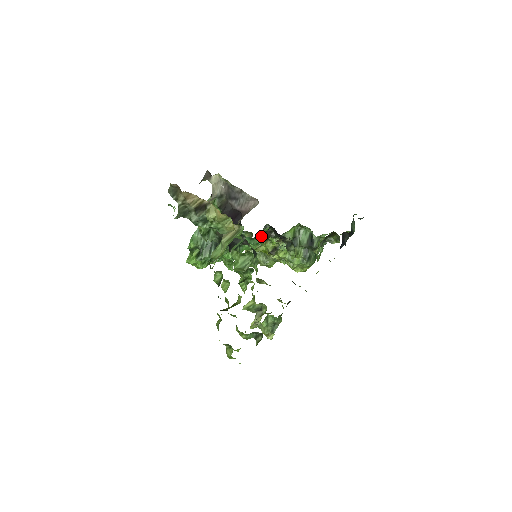
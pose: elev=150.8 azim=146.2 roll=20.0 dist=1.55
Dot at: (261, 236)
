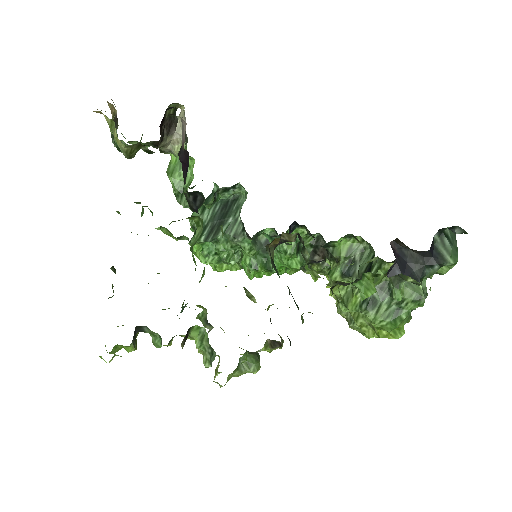
Dot at: (296, 243)
